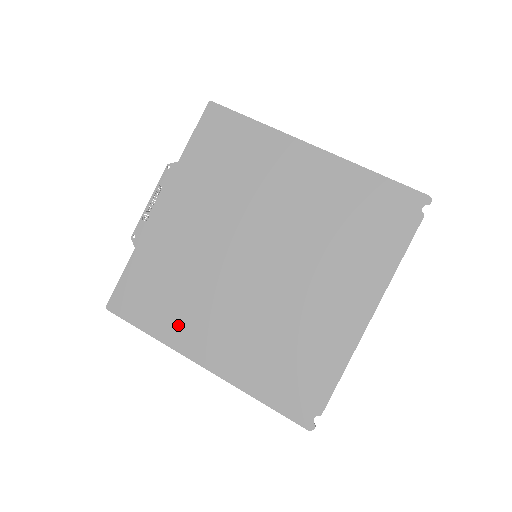
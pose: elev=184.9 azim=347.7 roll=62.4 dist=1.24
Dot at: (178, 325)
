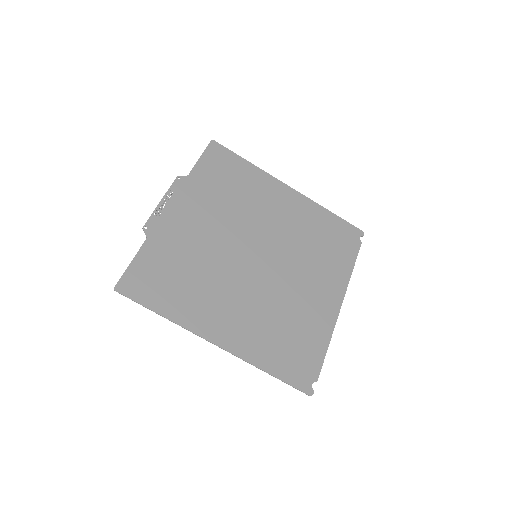
Dot at: (192, 308)
